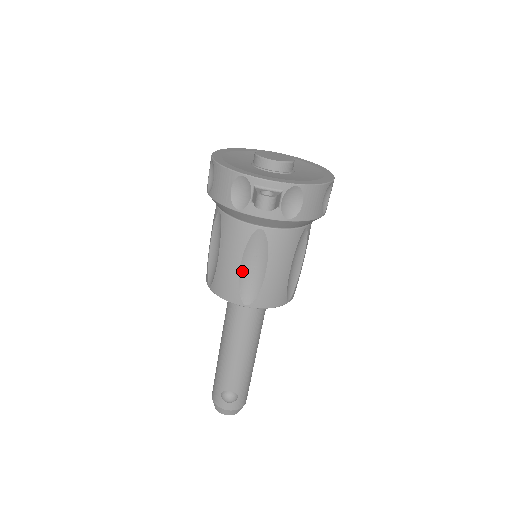
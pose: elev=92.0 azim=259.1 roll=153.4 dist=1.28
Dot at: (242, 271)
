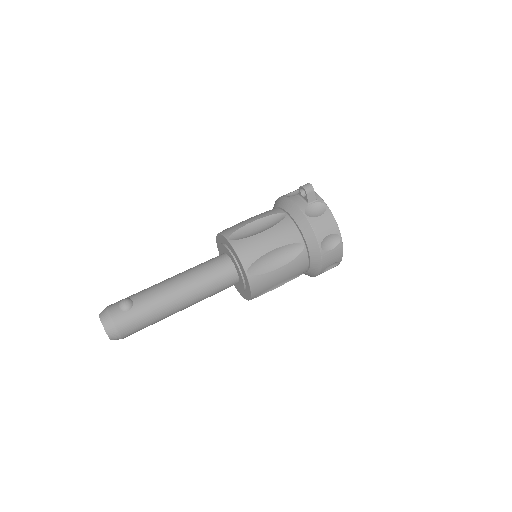
Dot at: (250, 225)
